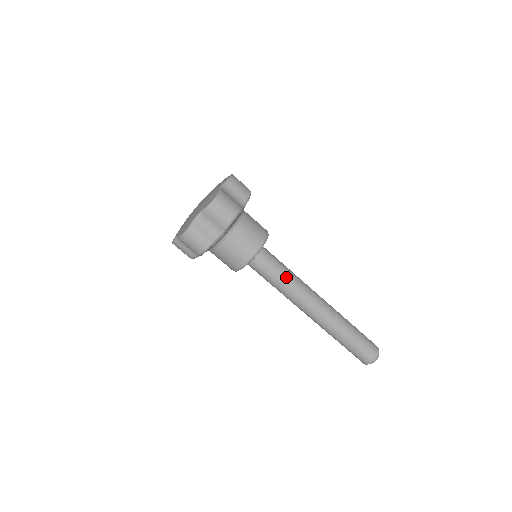
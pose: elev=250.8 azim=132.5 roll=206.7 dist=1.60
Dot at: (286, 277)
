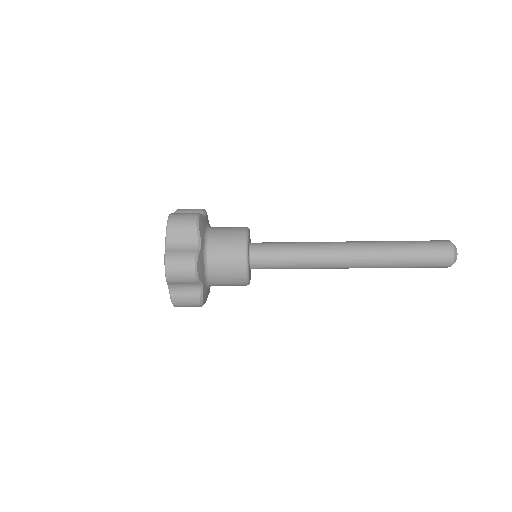
Dot at: (296, 259)
